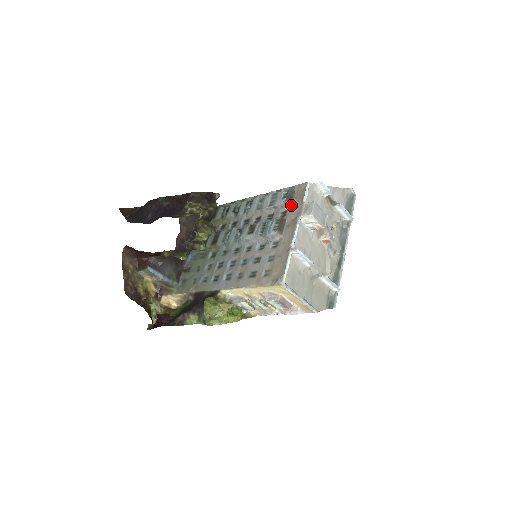
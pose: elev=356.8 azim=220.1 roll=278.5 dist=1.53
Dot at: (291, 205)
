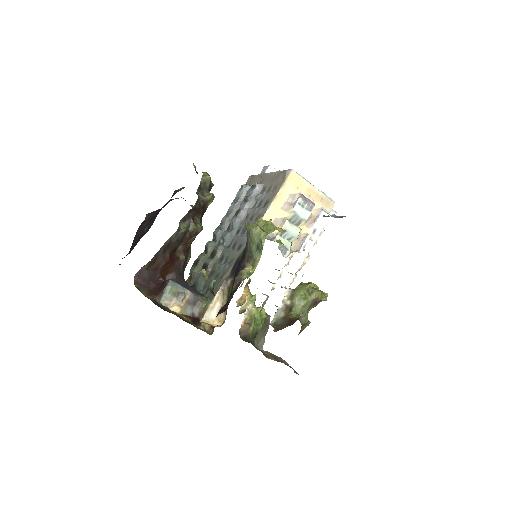
Dot at: (251, 185)
